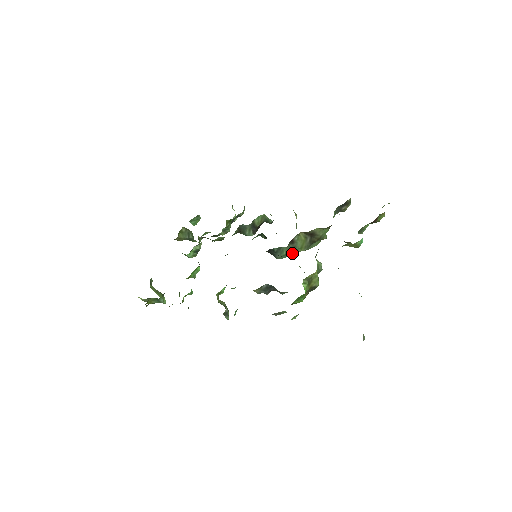
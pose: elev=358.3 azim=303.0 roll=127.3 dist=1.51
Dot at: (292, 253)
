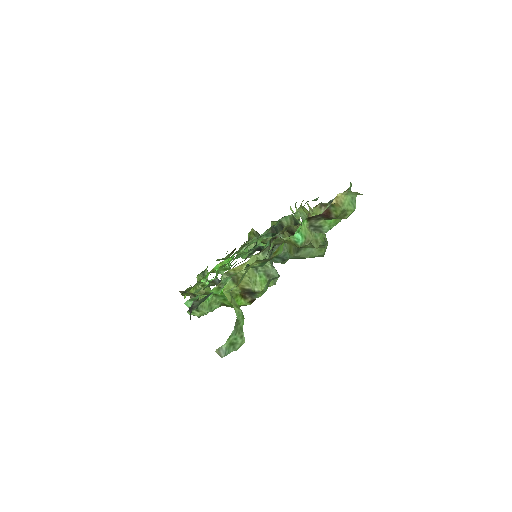
Dot at: (286, 257)
